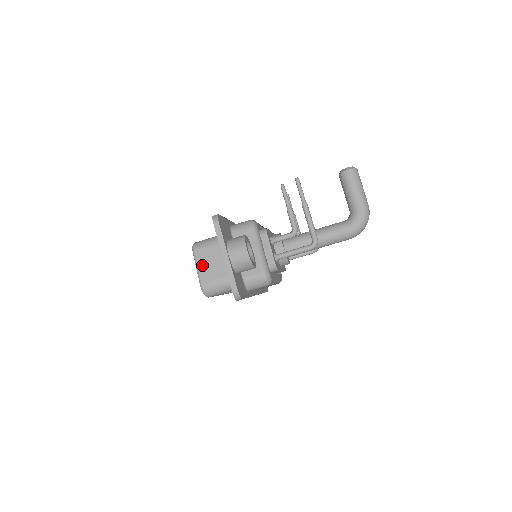
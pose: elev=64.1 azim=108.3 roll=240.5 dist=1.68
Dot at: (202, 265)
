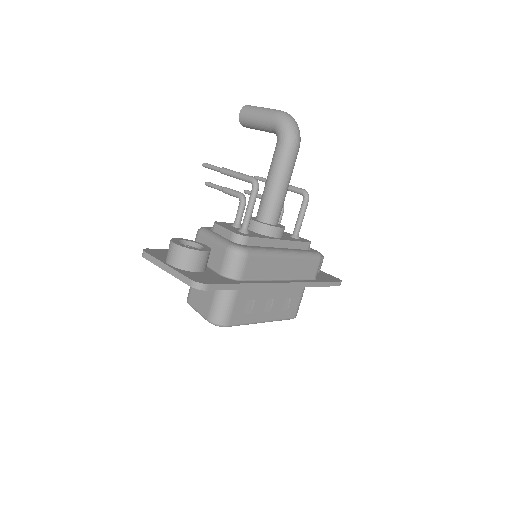
Dot at: (198, 305)
